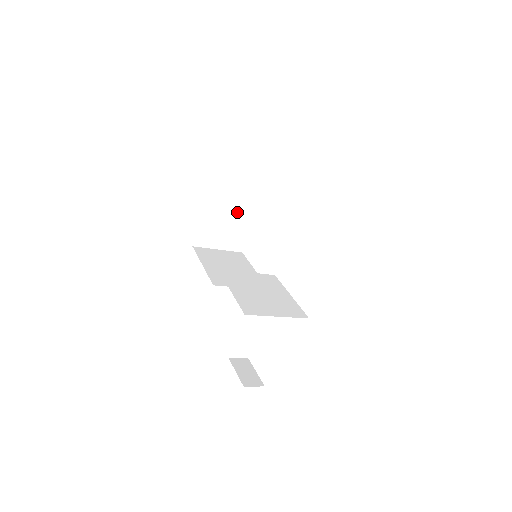
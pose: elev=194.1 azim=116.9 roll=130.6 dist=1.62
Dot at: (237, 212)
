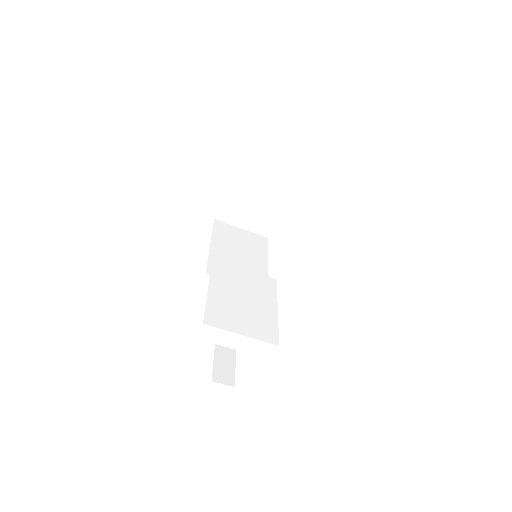
Dot at: occluded
